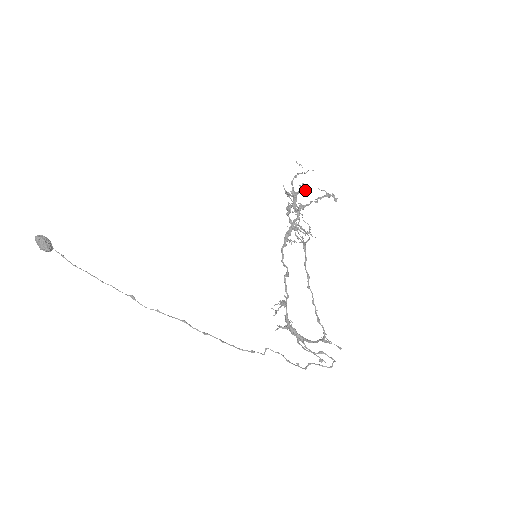
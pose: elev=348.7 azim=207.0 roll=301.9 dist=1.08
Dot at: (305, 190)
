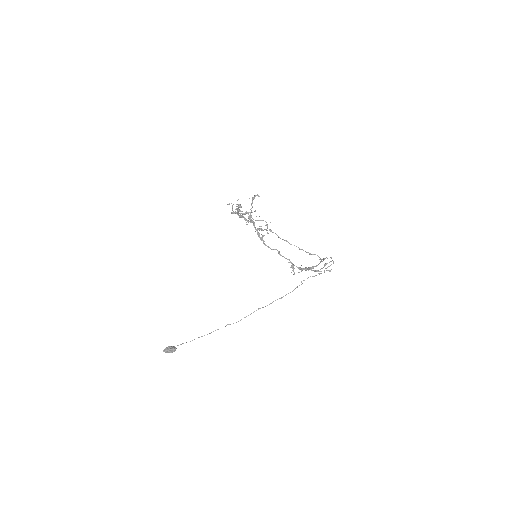
Dot at: (241, 206)
